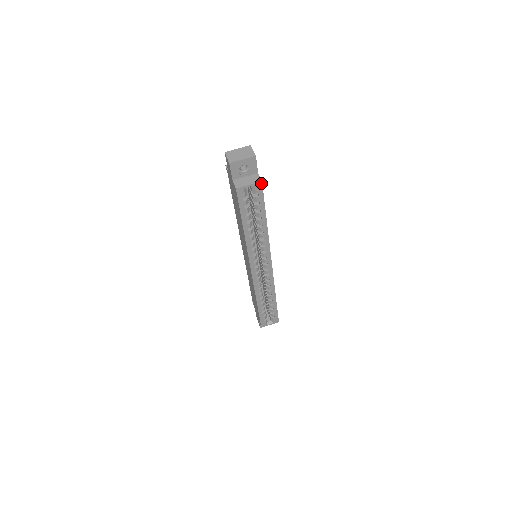
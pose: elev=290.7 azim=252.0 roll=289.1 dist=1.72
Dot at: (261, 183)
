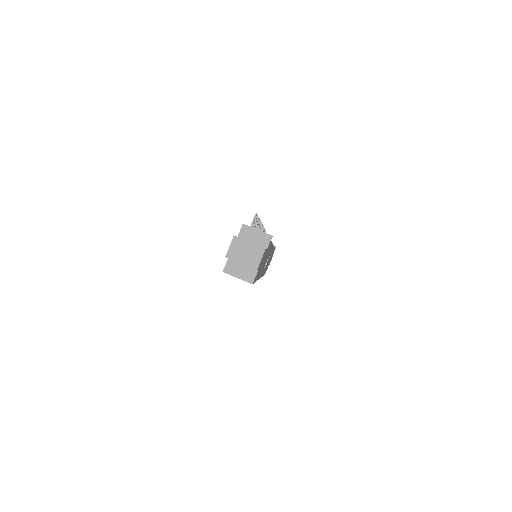
Dot at: (252, 283)
